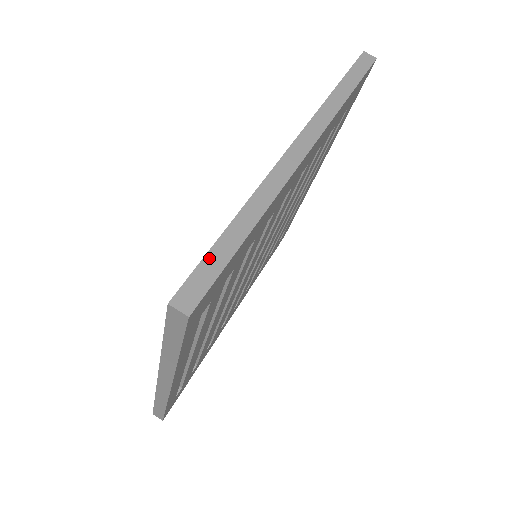
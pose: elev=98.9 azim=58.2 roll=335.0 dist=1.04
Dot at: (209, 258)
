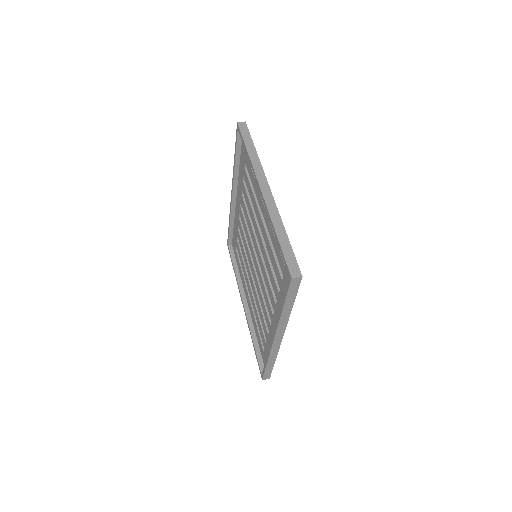
Dot at: (237, 141)
